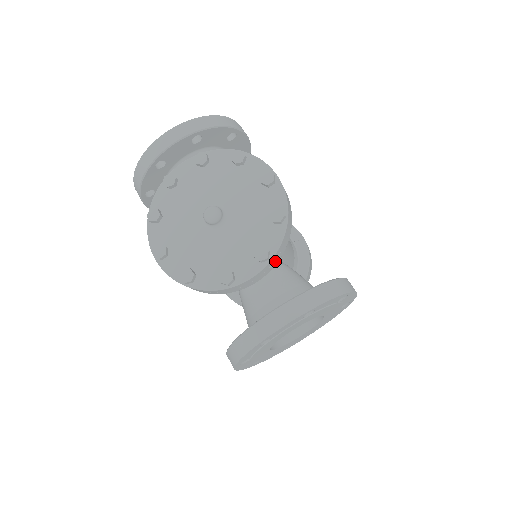
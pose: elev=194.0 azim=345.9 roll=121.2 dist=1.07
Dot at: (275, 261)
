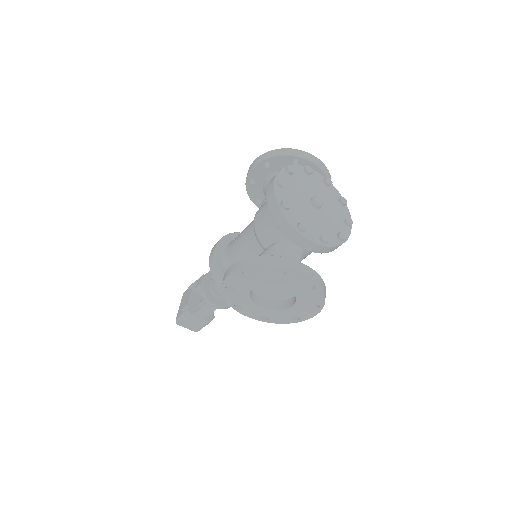
Dot at: (320, 250)
